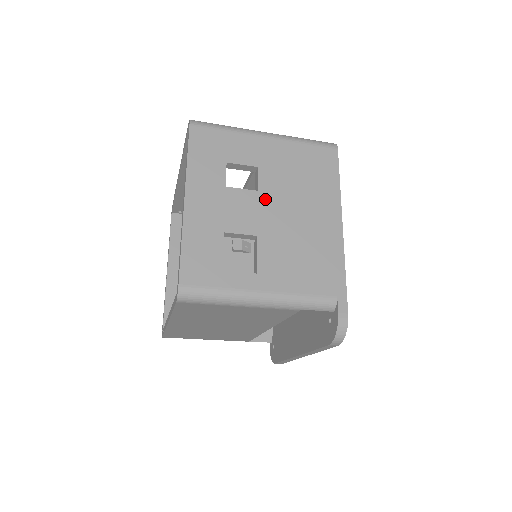
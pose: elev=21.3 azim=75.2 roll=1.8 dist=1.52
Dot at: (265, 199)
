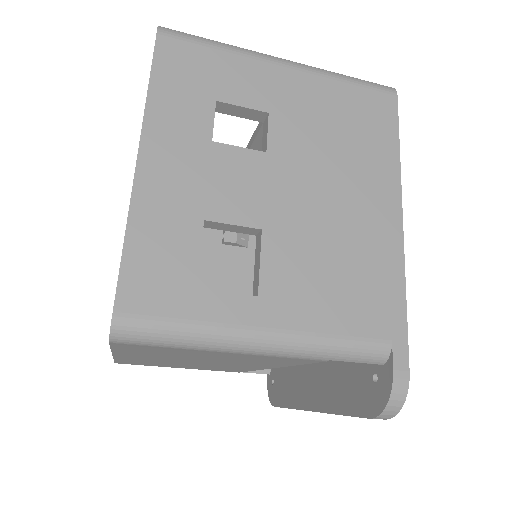
Dot at: (278, 167)
